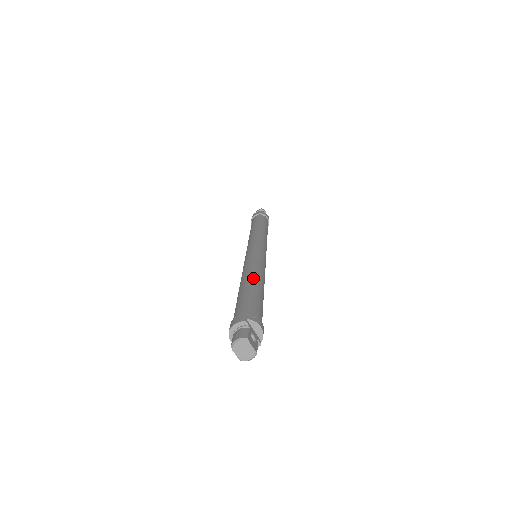
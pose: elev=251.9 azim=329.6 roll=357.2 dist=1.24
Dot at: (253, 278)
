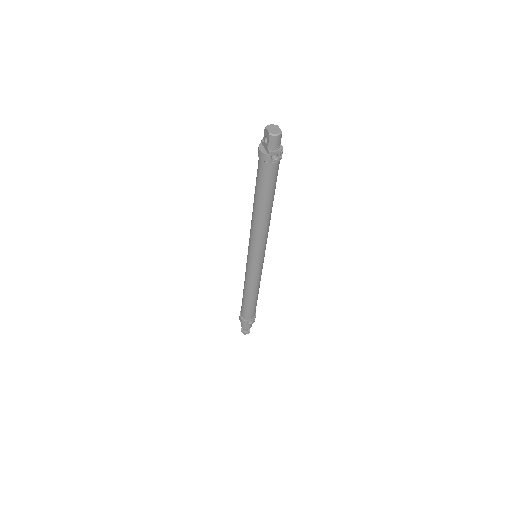
Dot at: occluded
